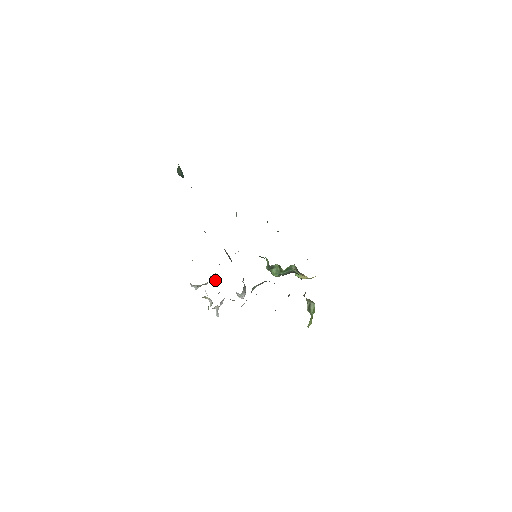
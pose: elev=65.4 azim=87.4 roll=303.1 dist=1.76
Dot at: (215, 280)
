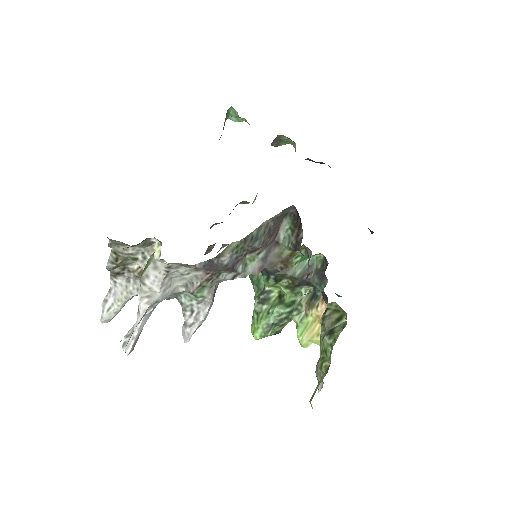
Dot at: (141, 329)
